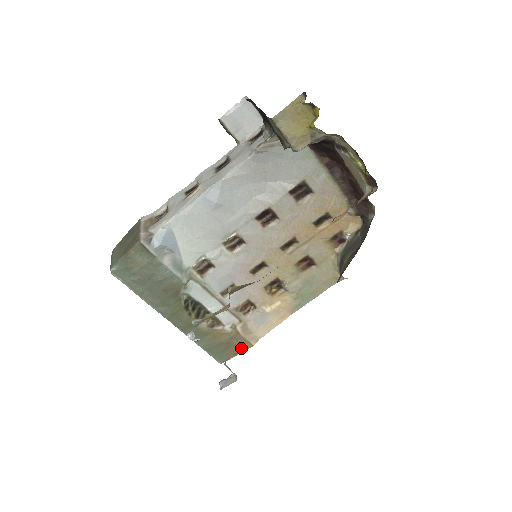
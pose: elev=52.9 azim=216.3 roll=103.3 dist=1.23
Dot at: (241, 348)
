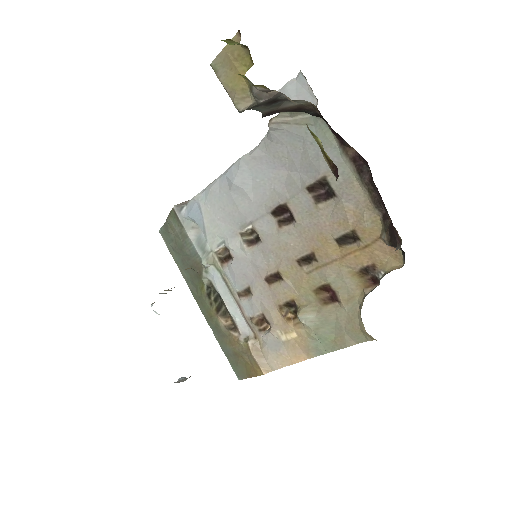
Dot at: (253, 371)
